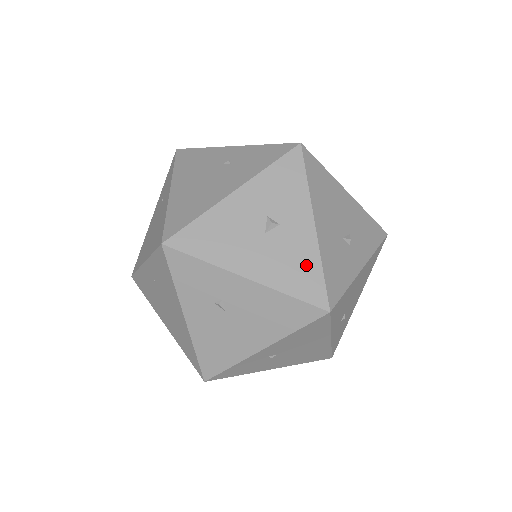
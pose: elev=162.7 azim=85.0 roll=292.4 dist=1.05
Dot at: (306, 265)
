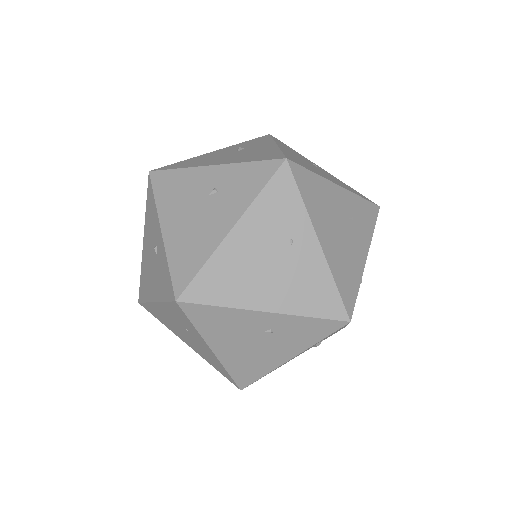
Dot at: occluded
